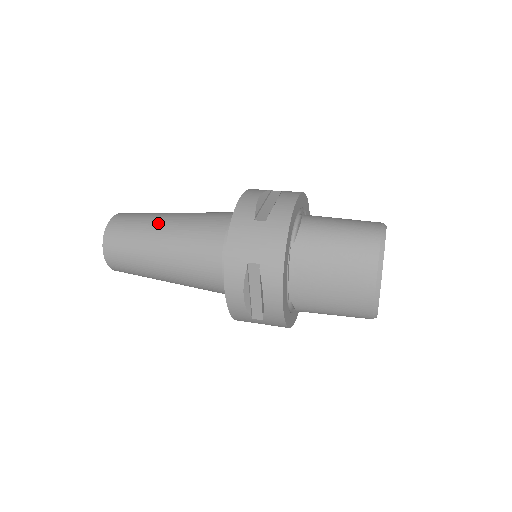
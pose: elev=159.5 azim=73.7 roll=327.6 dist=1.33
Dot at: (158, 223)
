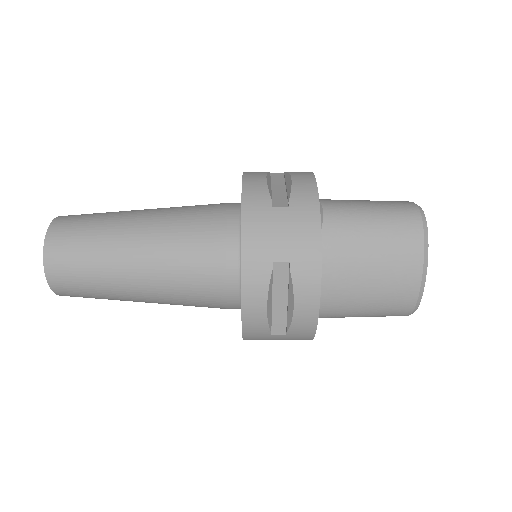
Dot at: (125, 224)
